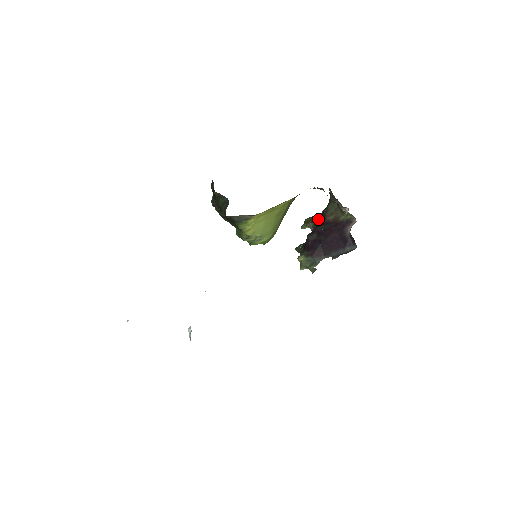
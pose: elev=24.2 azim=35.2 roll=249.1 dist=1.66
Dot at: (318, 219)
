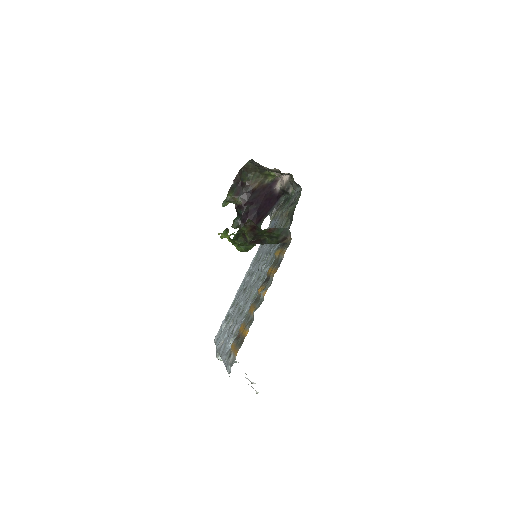
Dot at: (241, 192)
